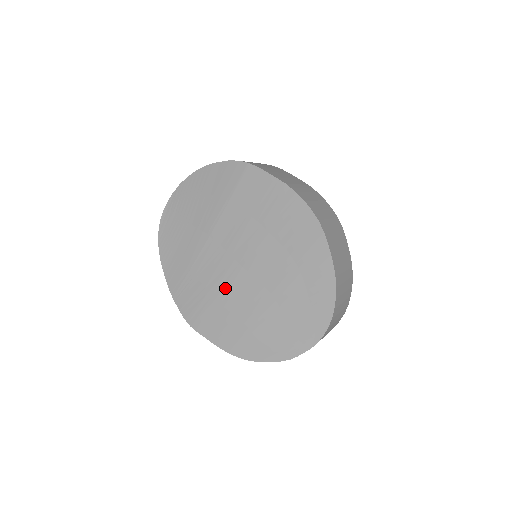
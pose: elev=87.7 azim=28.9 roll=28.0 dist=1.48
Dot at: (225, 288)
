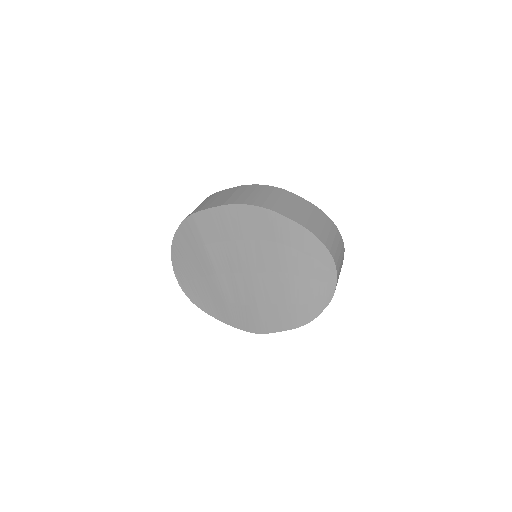
Dot at: (255, 294)
